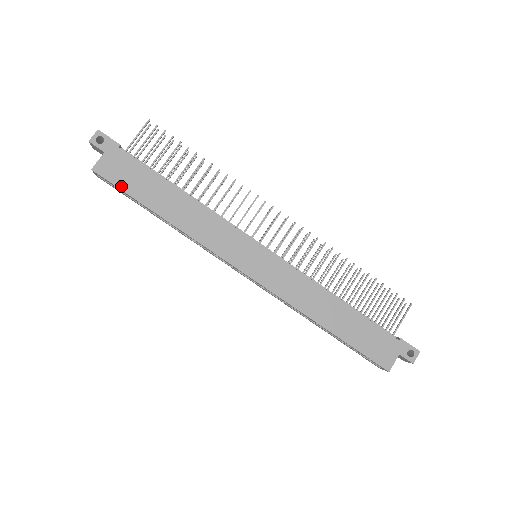
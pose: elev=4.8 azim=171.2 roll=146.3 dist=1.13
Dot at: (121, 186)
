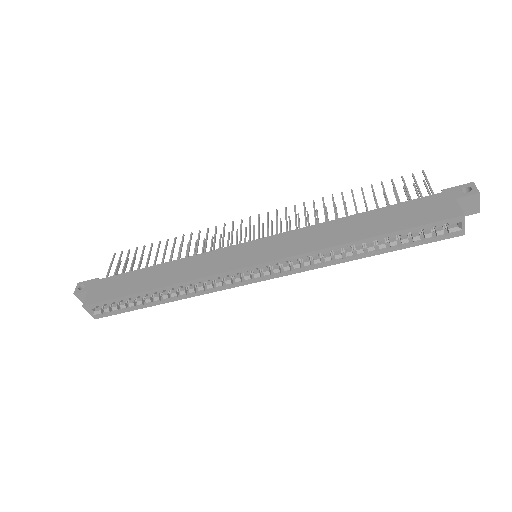
Dot at: (110, 297)
